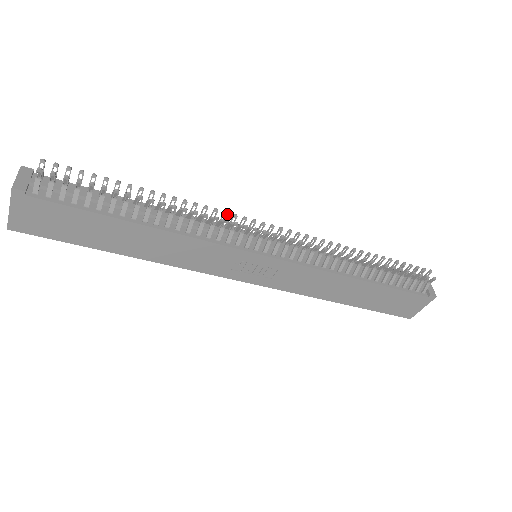
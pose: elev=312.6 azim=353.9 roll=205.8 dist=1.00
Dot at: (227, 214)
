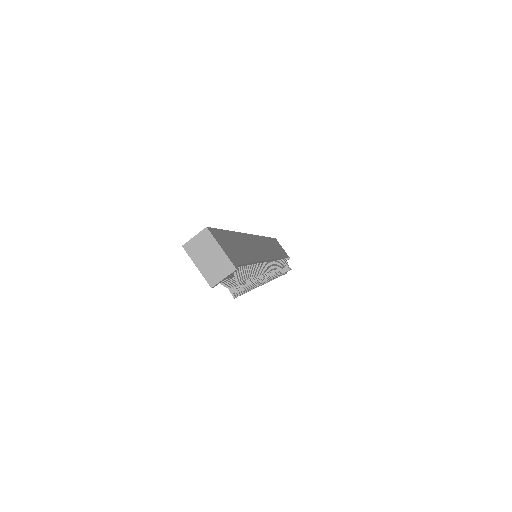
Dot at: (270, 278)
